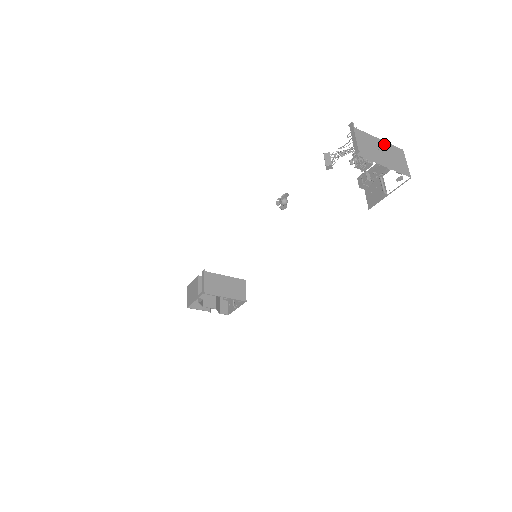
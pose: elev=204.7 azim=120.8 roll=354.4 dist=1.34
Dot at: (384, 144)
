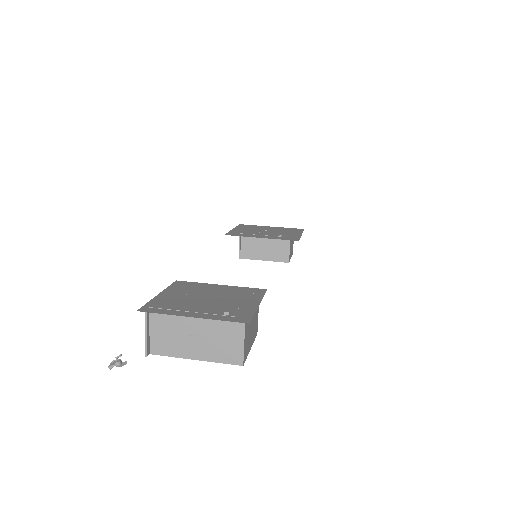
Dot at: (206, 320)
